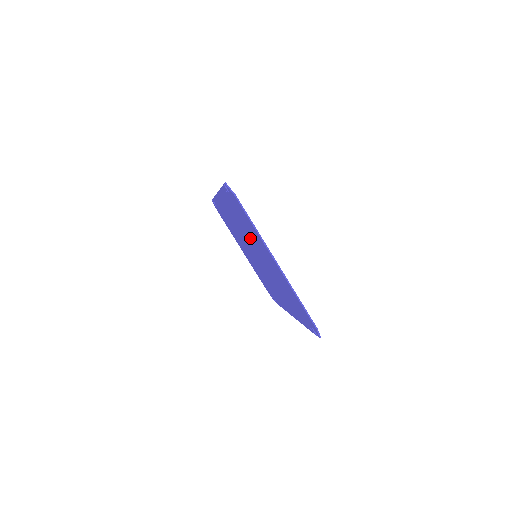
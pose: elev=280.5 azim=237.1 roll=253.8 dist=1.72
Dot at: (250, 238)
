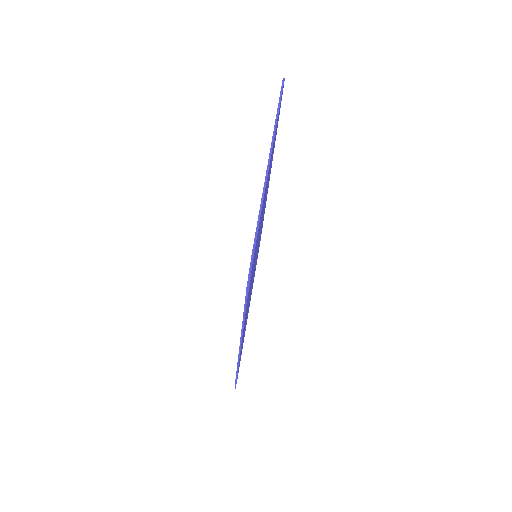
Dot at: occluded
